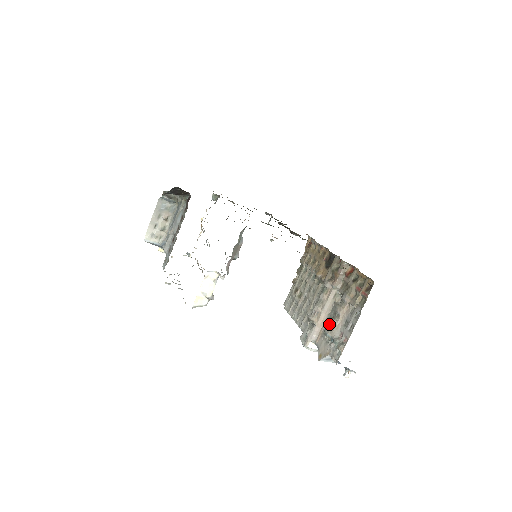
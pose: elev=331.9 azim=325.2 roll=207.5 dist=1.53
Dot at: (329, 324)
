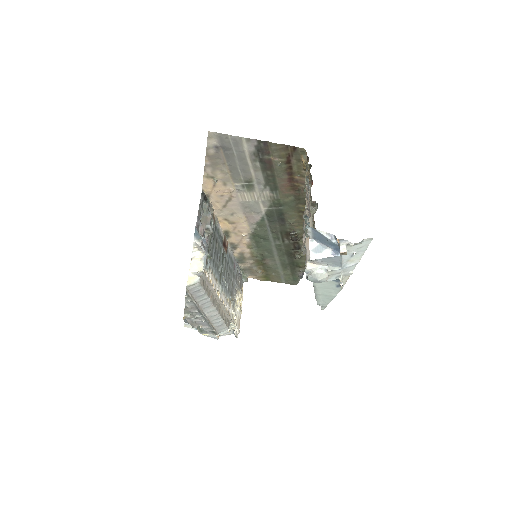
Dot at: occluded
